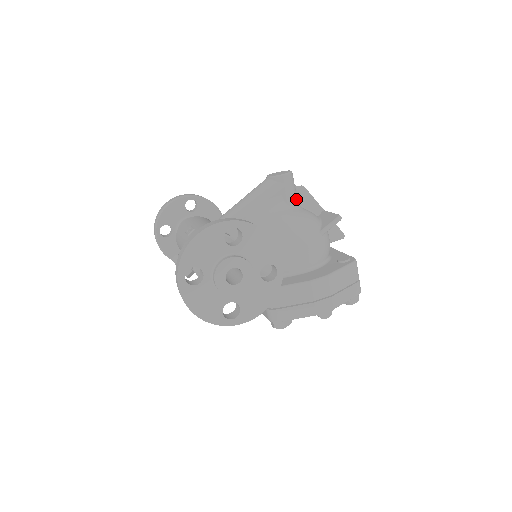
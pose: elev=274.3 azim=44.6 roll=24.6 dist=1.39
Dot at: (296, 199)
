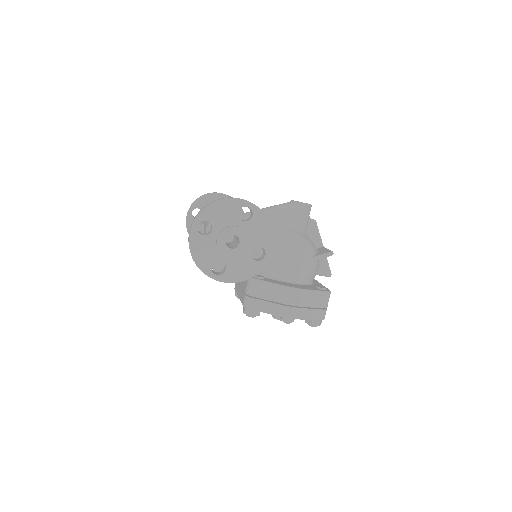
Dot at: (306, 227)
